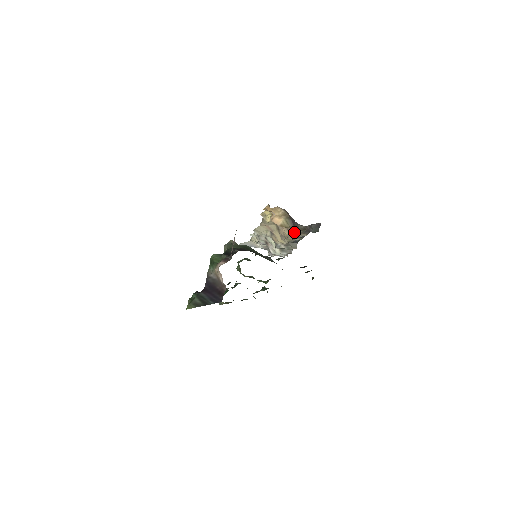
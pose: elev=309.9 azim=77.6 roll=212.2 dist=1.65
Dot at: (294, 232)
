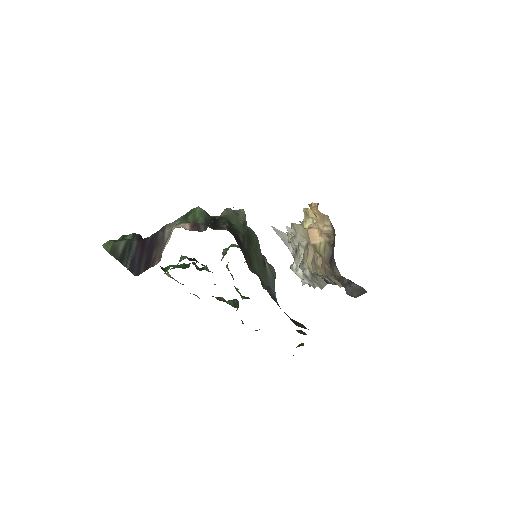
Dot at: (326, 269)
